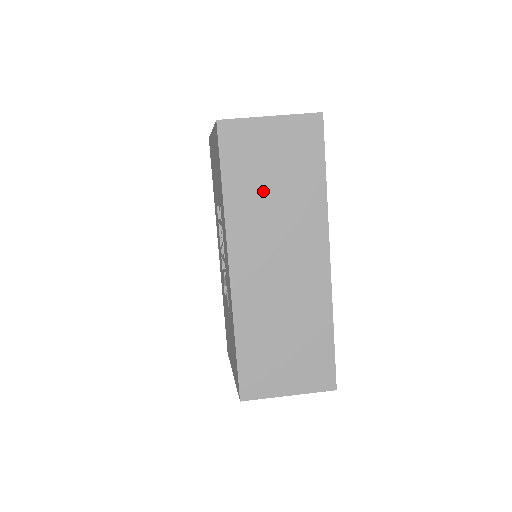
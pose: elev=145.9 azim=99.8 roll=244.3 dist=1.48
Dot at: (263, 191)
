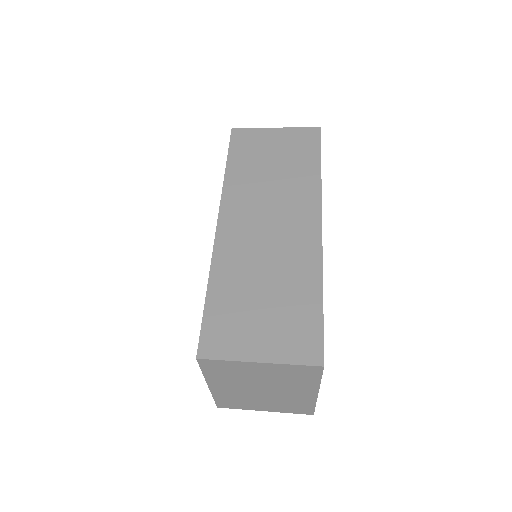
Dot at: (261, 171)
